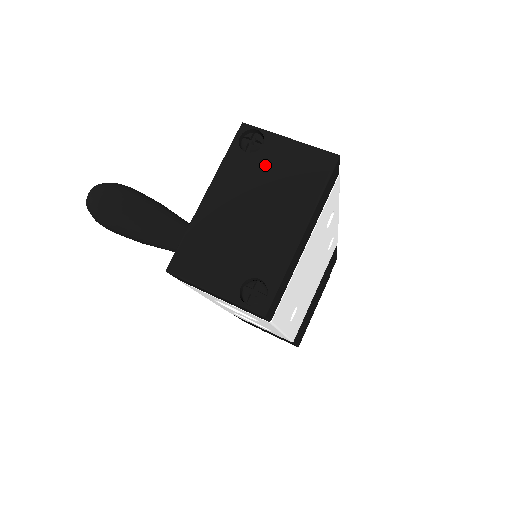
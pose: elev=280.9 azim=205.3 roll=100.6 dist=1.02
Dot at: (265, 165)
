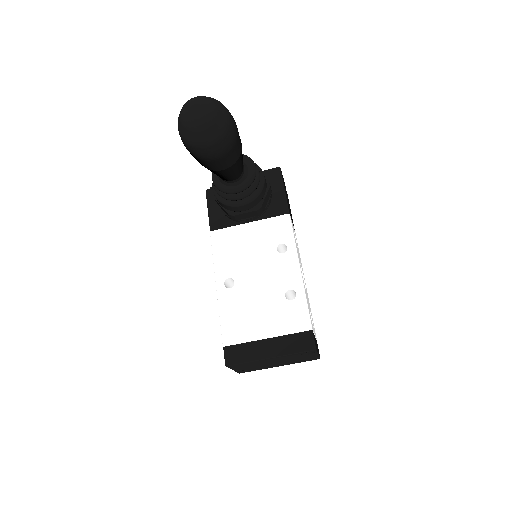
Dot at: (299, 357)
